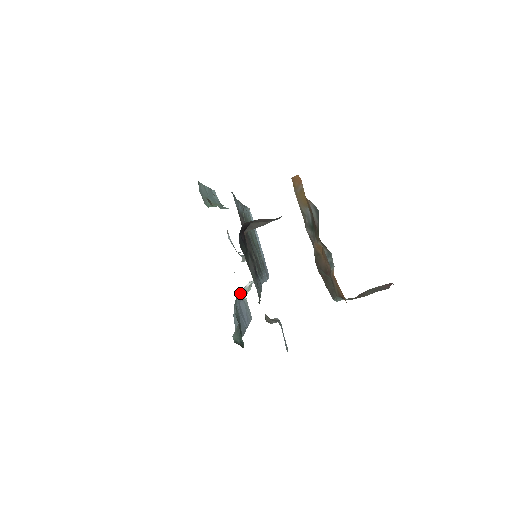
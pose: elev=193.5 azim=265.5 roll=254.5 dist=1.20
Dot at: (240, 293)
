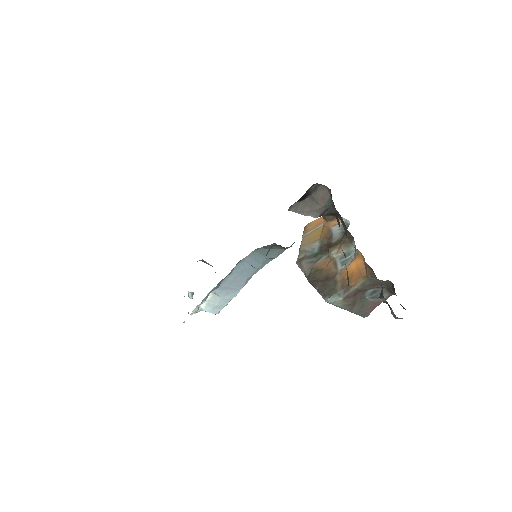
Dot at: occluded
